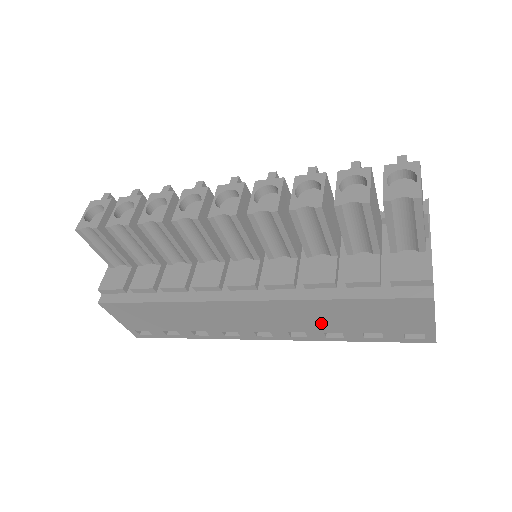
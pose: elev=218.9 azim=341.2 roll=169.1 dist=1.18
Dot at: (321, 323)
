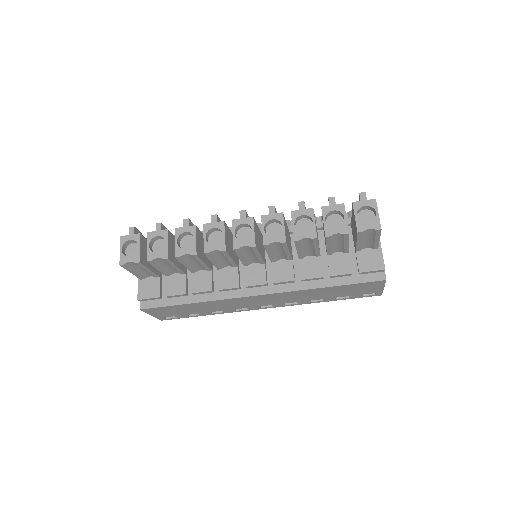
Dot at: (310, 297)
